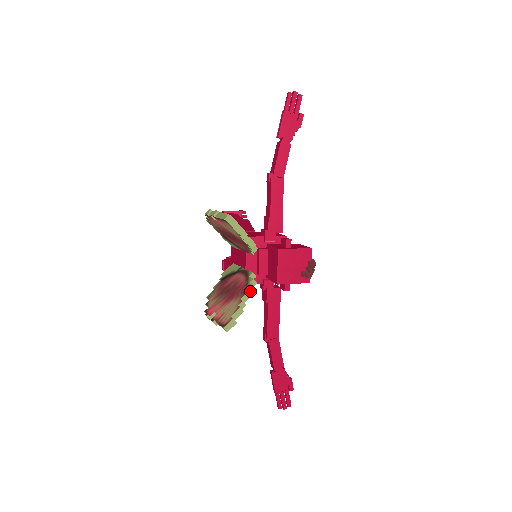
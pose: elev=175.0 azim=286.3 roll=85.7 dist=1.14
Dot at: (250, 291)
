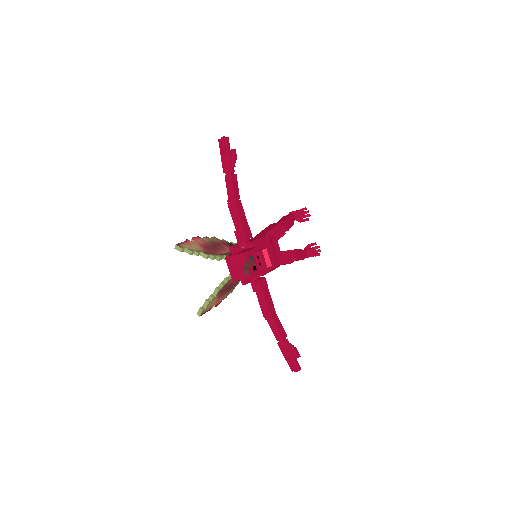
Dot at: (216, 288)
